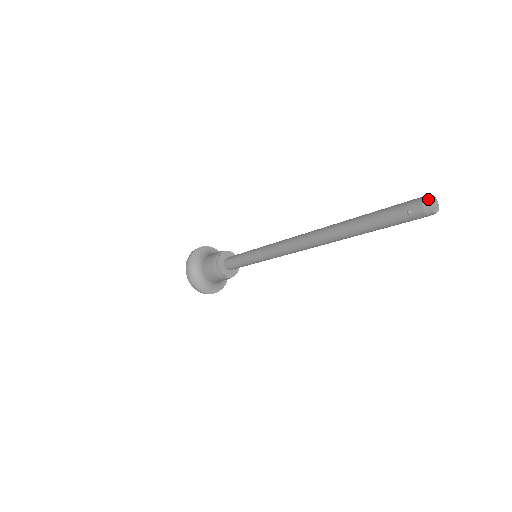
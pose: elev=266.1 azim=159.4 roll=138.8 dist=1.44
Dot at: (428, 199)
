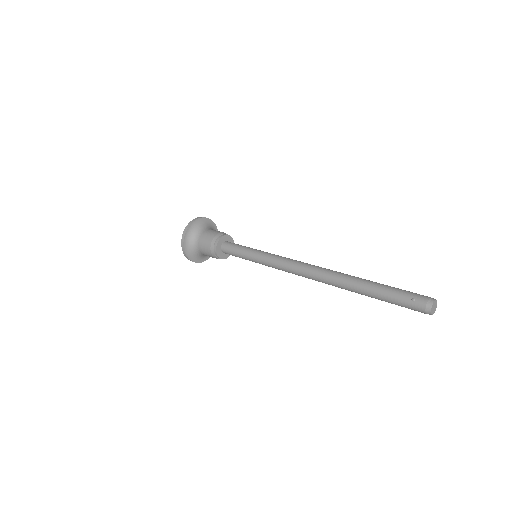
Dot at: (435, 300)
